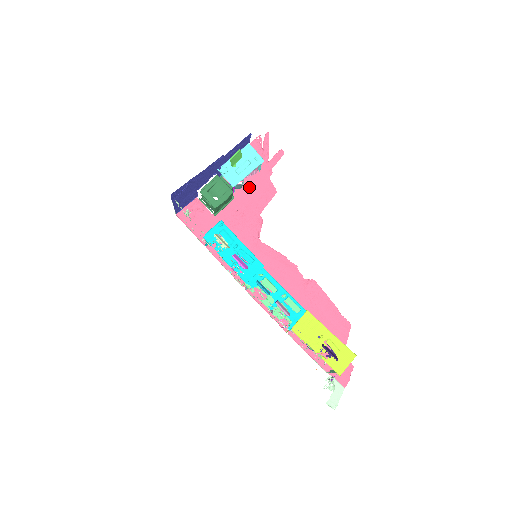
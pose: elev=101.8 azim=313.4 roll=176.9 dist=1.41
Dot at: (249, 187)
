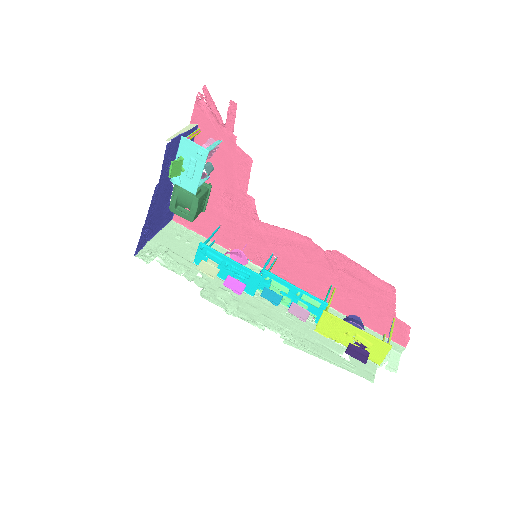
Dot at: (221, 165)
